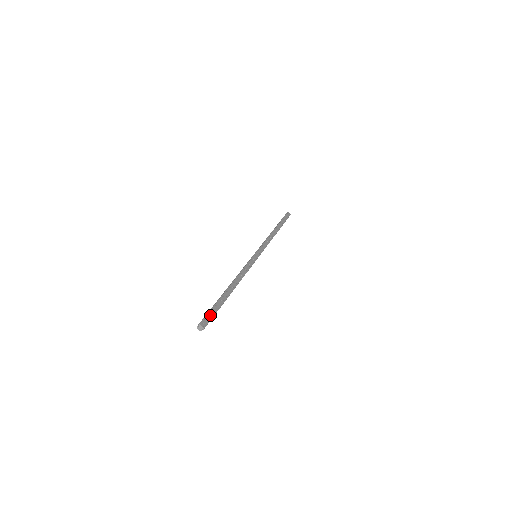
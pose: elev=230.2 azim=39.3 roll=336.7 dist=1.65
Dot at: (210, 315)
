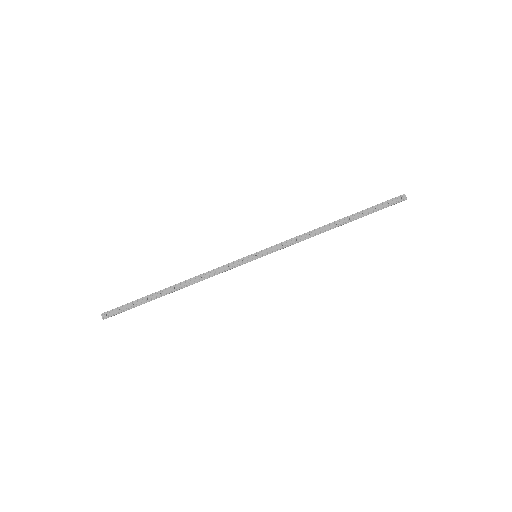
Dot at: (121, 309)
